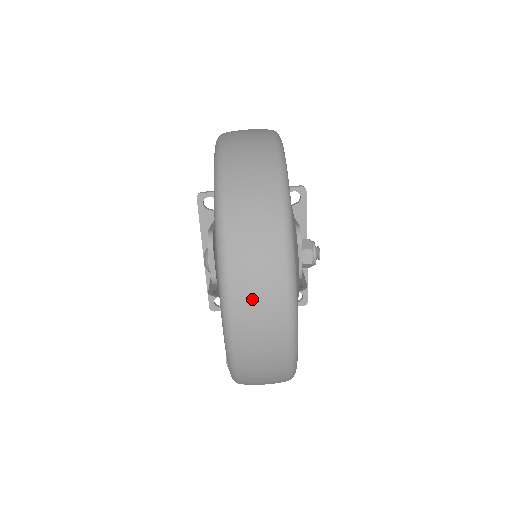
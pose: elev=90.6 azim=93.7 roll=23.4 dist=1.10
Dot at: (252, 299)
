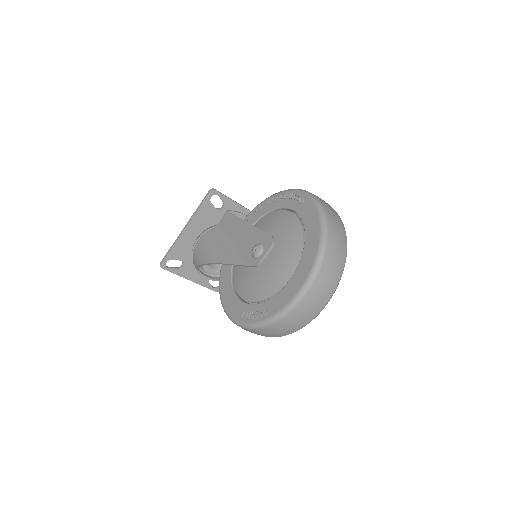
Dot at: (319, 292)
